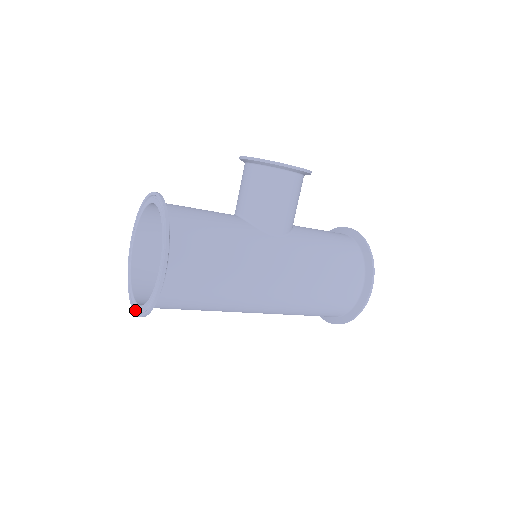
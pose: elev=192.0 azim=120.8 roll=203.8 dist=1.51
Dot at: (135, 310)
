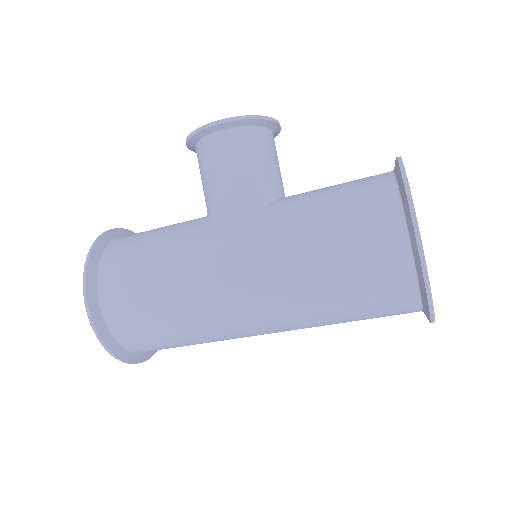
Dot at: occluded
